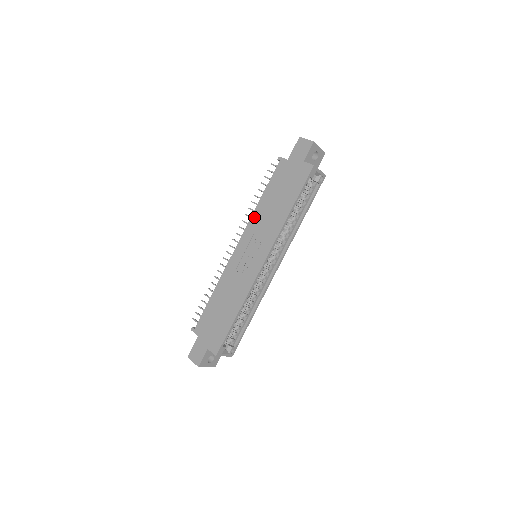
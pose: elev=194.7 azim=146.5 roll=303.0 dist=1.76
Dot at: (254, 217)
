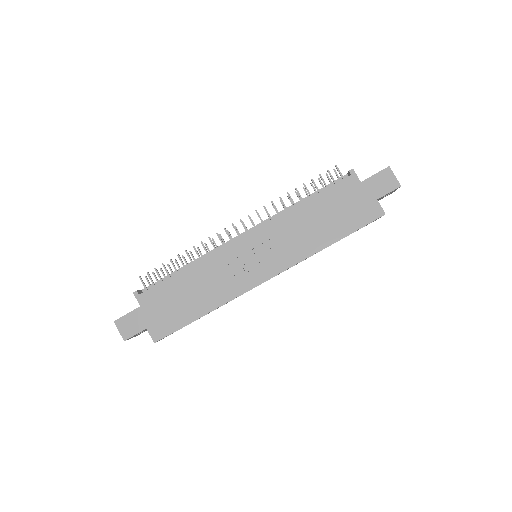
Dot at: (284, 218)
